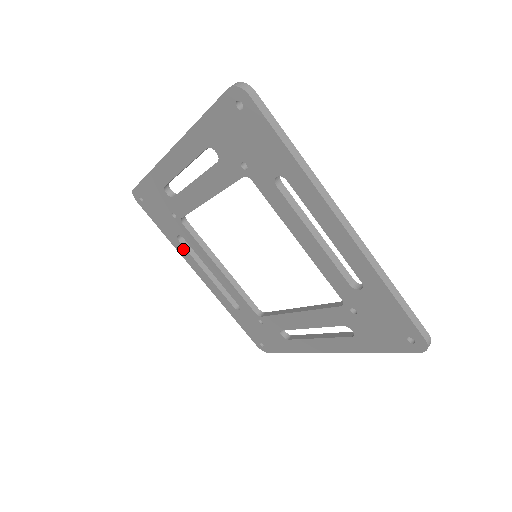
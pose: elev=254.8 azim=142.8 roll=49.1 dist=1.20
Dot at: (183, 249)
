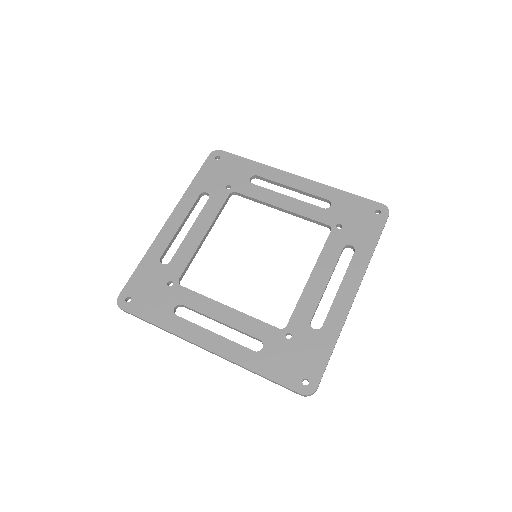
Dot at: (181, 323)
